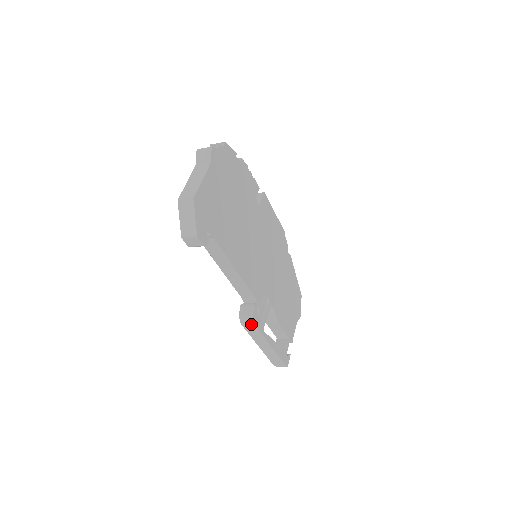
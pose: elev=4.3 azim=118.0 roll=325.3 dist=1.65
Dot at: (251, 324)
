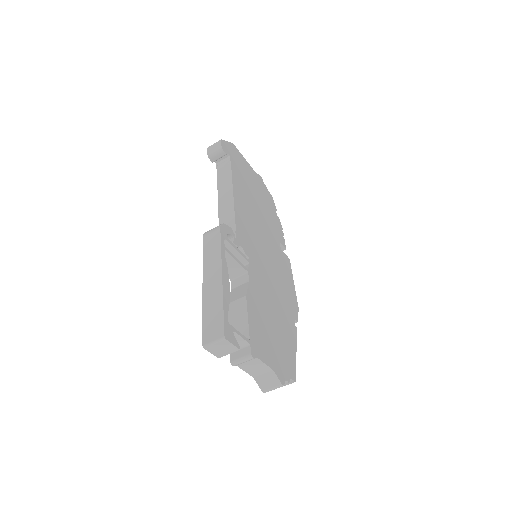
Dot at: (216, 229)
